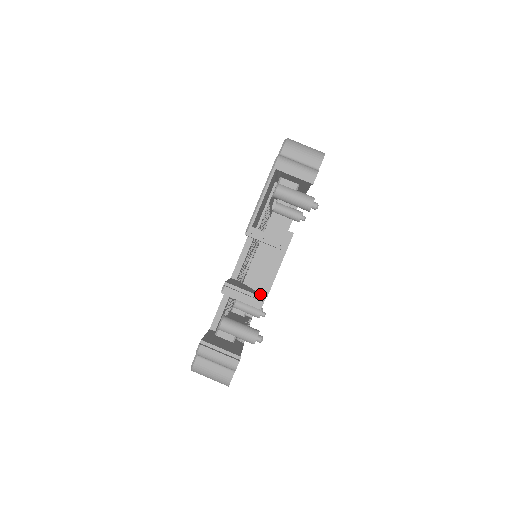
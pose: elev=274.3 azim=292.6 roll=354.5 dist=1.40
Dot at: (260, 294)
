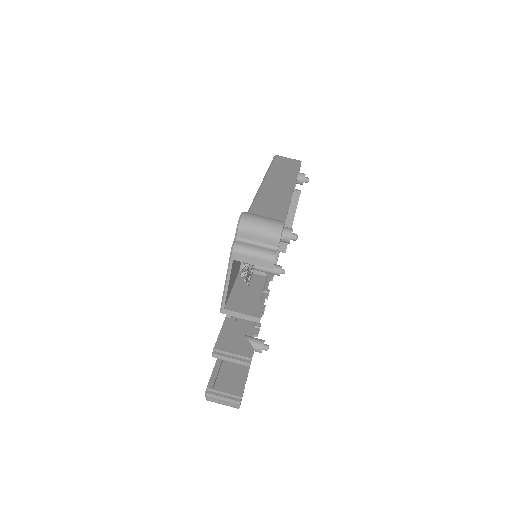
Dot at: (248, 346)
